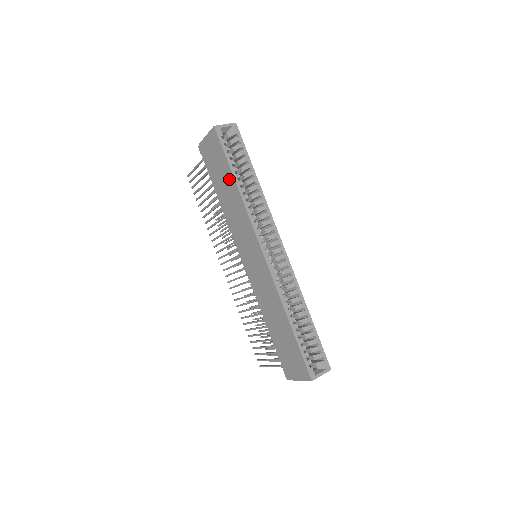
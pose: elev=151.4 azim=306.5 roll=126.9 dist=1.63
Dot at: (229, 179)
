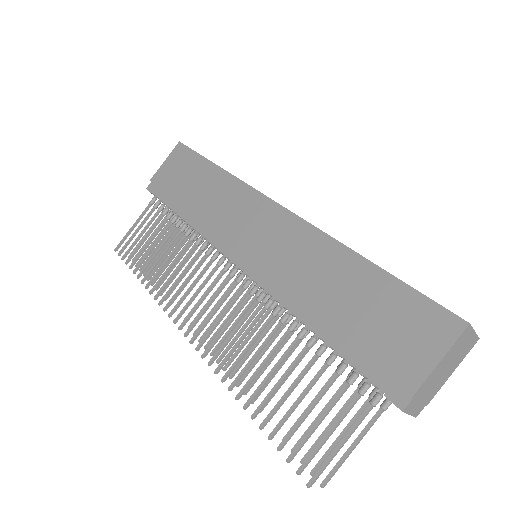
Dot at: (205, 171)
